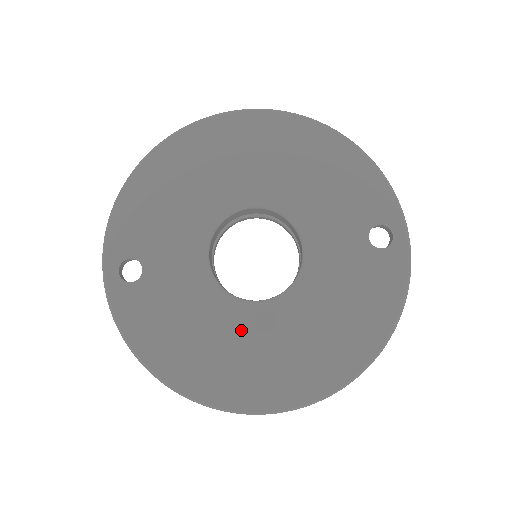
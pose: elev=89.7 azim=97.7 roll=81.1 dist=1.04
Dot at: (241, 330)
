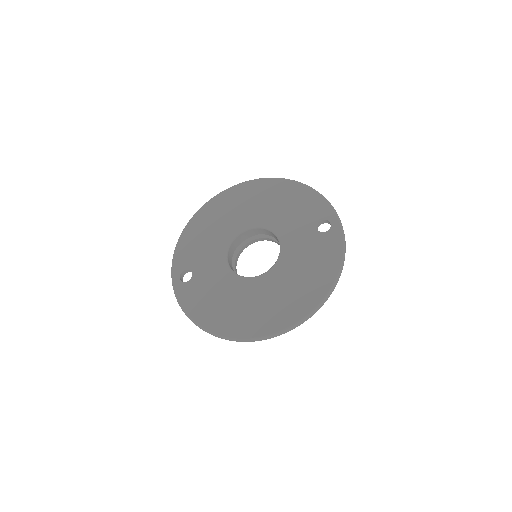
Dot at: (248, 293)
